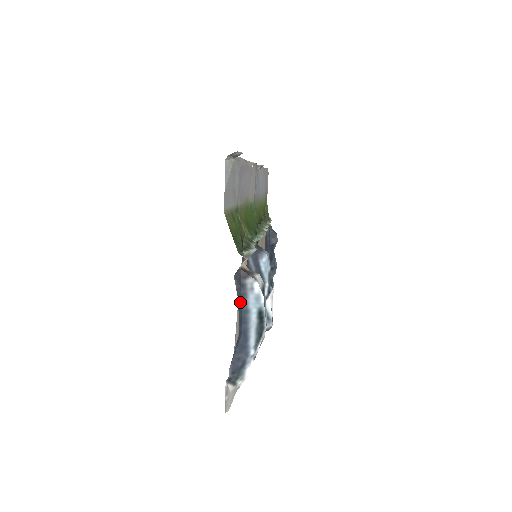
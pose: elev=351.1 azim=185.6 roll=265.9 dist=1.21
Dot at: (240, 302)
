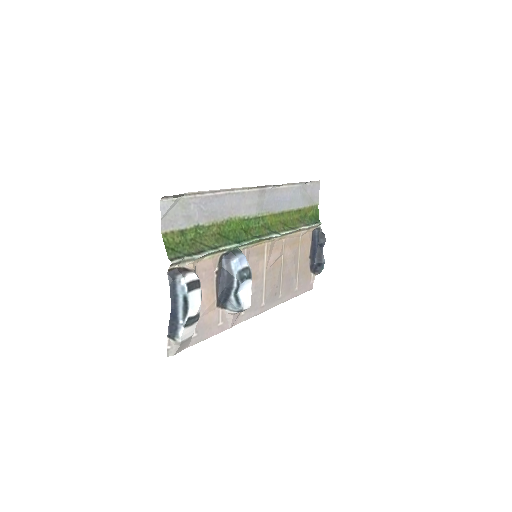
Dot at: (172, 289)
